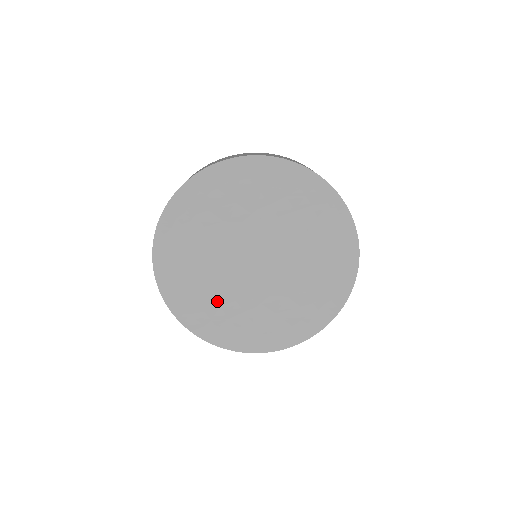
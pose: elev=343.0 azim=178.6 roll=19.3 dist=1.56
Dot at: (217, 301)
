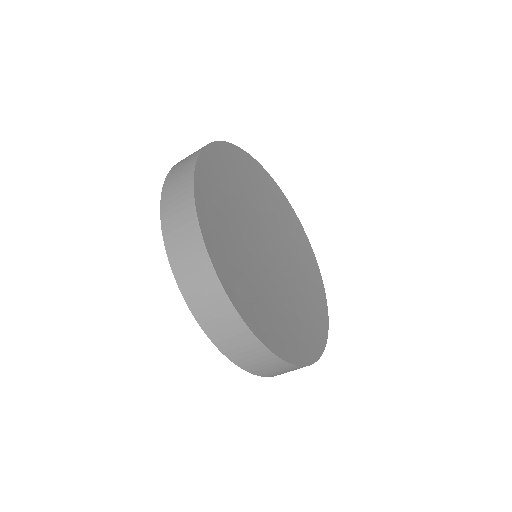
Dot at: (257, 291)
